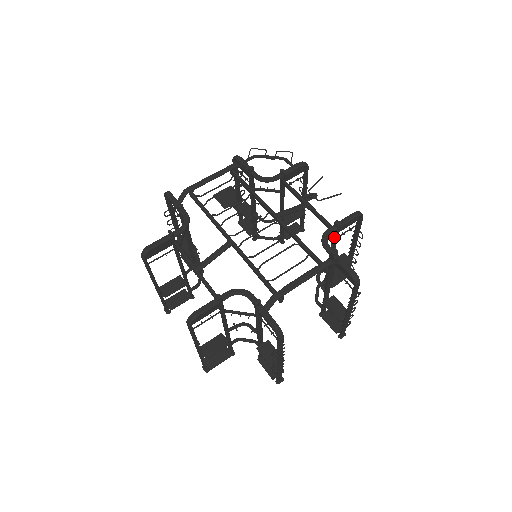
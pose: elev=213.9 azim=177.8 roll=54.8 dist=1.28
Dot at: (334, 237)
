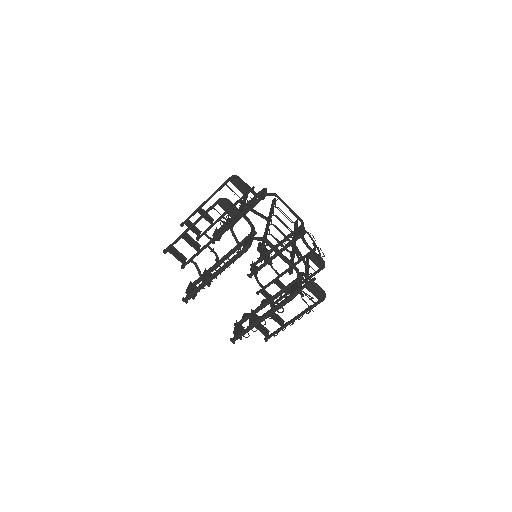
Dot at: (302, 286)
